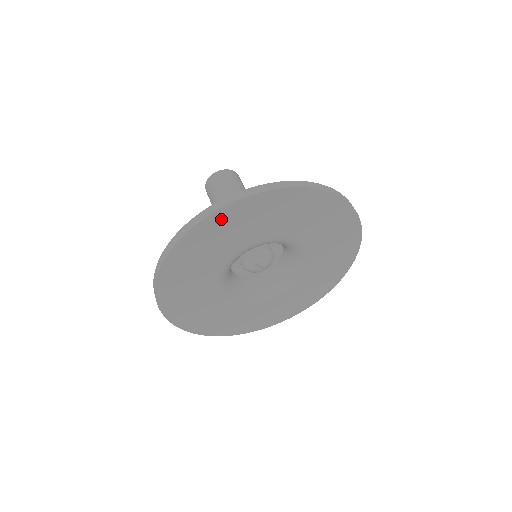
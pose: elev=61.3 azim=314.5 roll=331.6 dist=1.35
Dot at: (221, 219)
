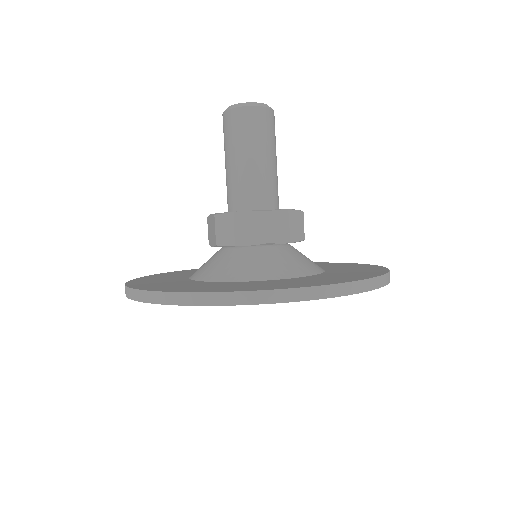
Dot at: occluded
